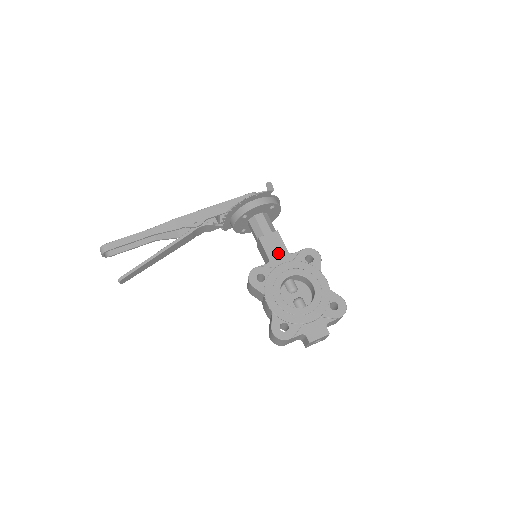
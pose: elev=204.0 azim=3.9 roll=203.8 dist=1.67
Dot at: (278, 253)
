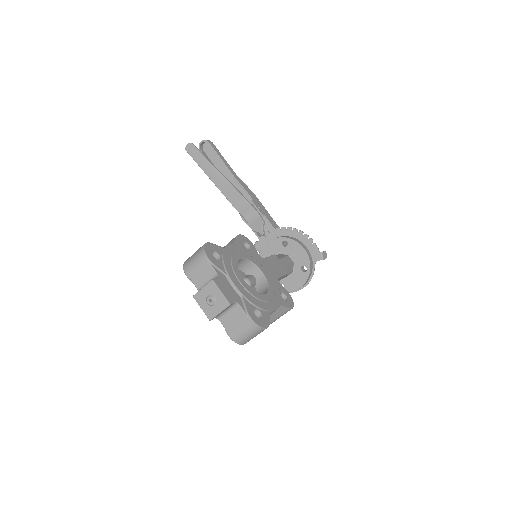
Dot at: (273, 268)
